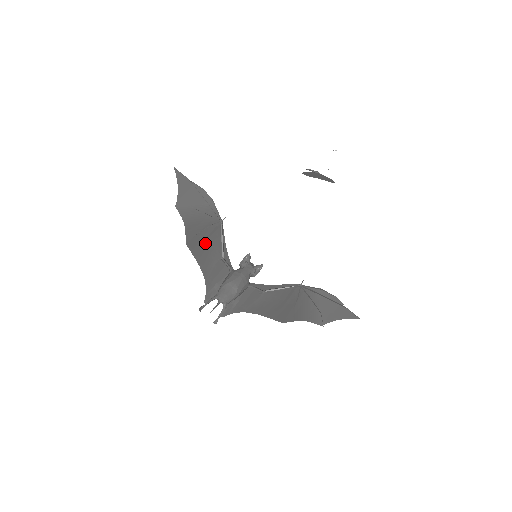
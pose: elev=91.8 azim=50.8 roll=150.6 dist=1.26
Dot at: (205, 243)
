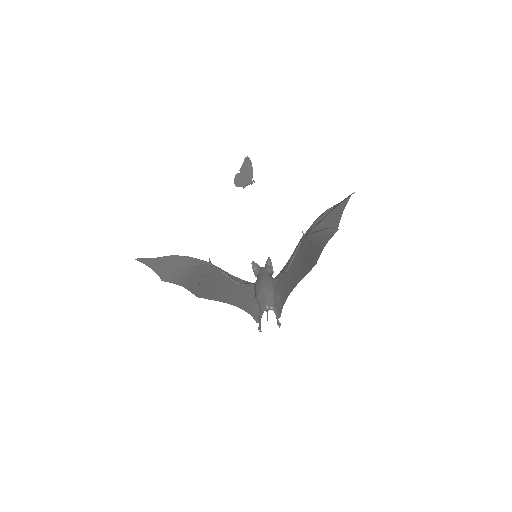
Dot at: (212, 286)
